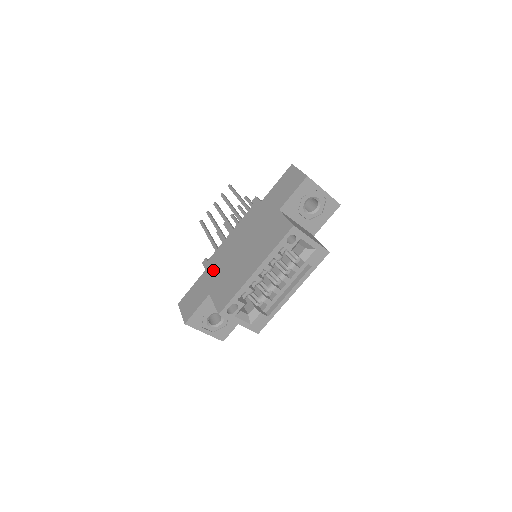
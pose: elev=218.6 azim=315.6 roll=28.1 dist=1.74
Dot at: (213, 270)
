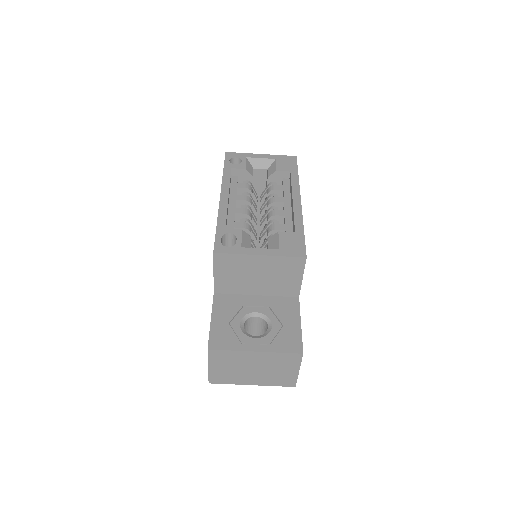
Dot at: occluded
